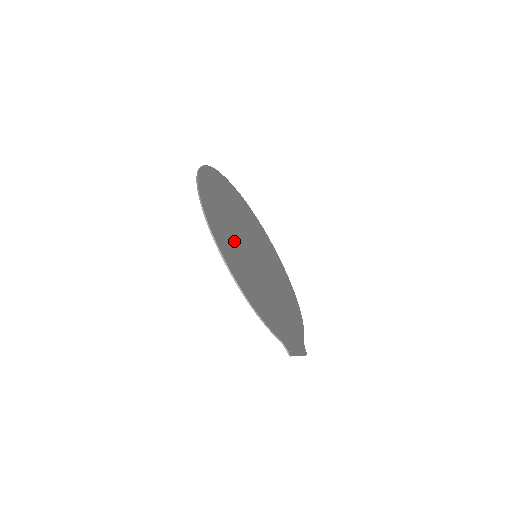
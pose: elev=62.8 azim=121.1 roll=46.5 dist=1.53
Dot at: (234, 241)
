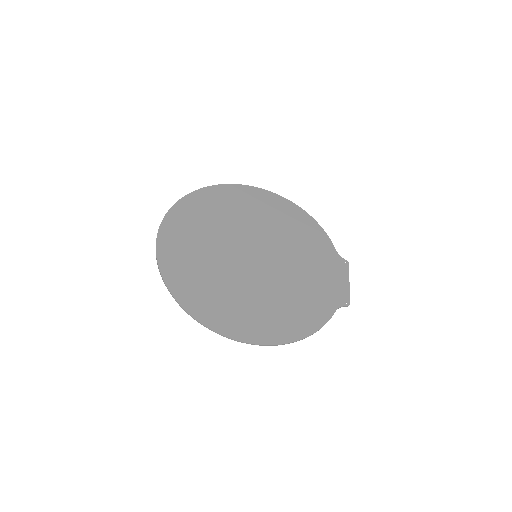
Dot at: (246, 297)
